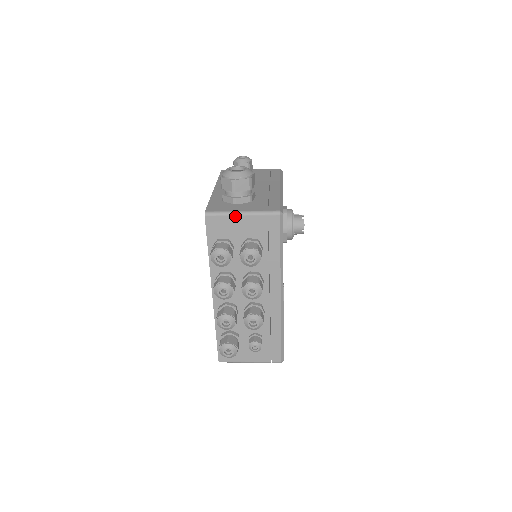
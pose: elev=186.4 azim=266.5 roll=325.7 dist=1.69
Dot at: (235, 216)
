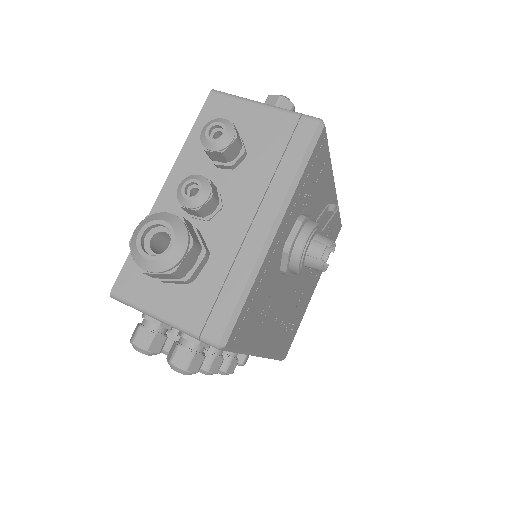
Dot at: (153, 317)
